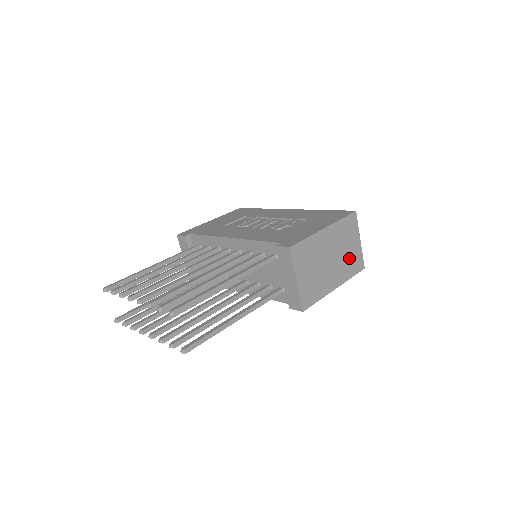
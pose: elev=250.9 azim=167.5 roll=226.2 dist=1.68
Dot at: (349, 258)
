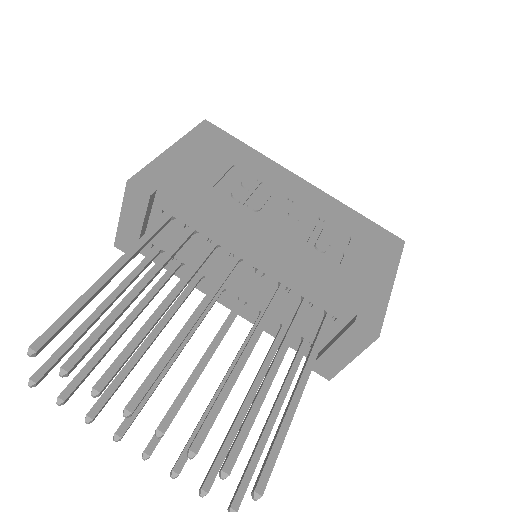
Dot at: occluded
